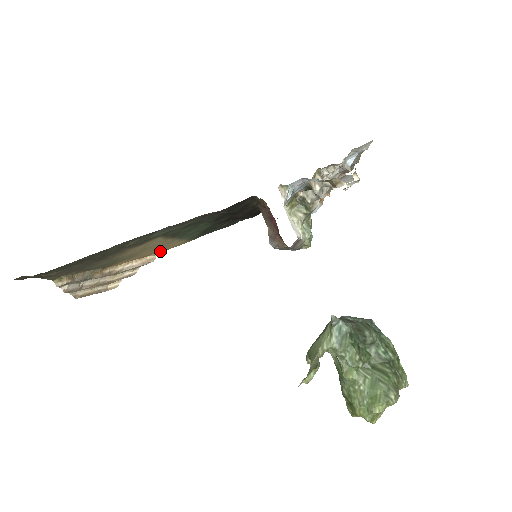
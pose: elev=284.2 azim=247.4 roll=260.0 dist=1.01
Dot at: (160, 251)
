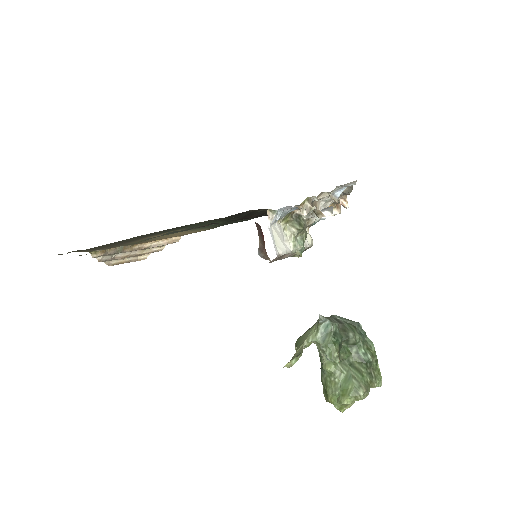
Dot at: (184, 234)
